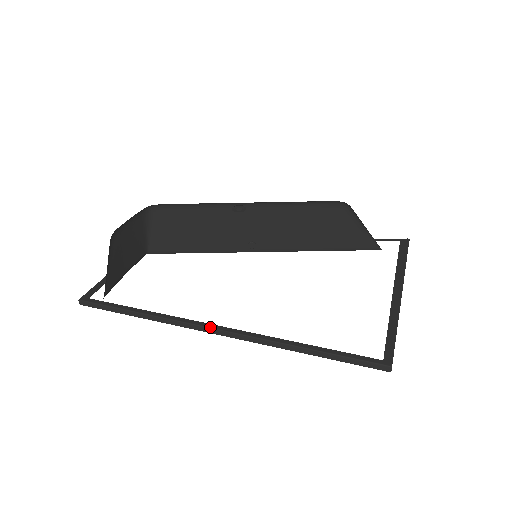
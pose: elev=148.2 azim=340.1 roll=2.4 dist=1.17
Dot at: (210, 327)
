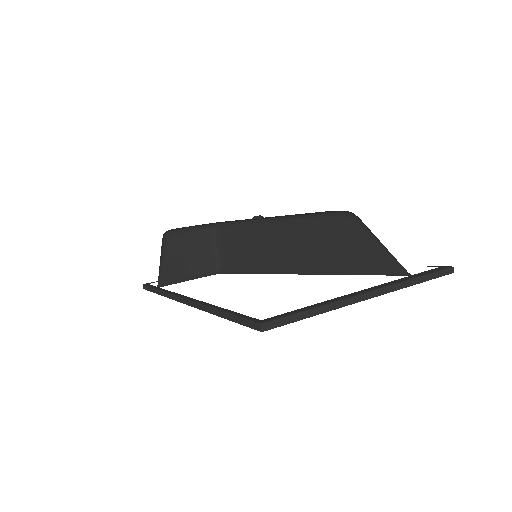
Dot at: (183, 297)
